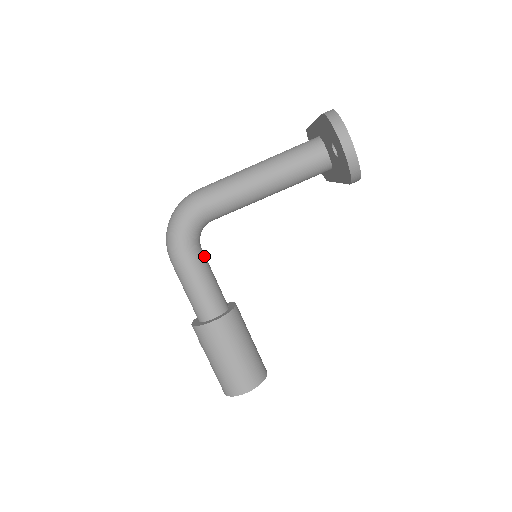
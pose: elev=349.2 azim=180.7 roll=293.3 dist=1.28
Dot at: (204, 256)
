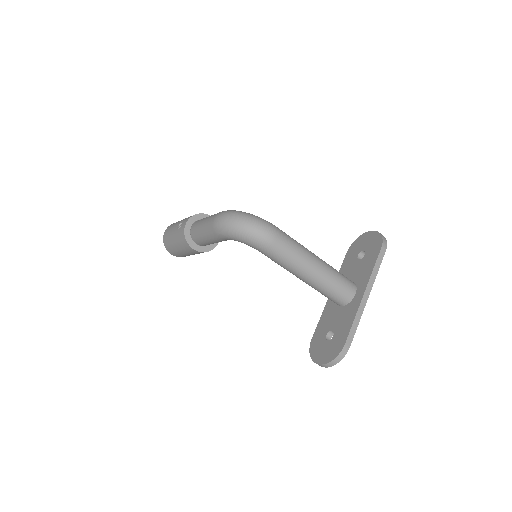
Dot at: occluded
